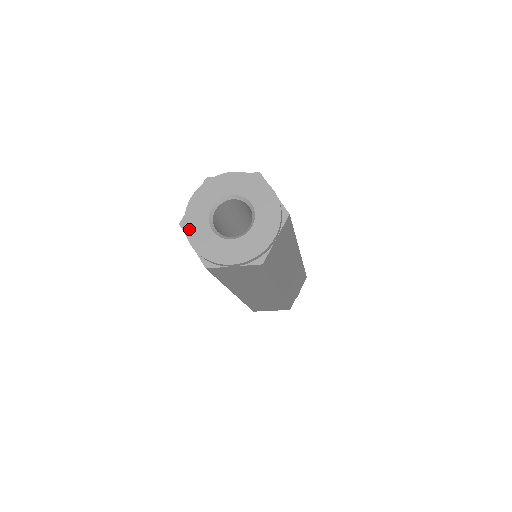
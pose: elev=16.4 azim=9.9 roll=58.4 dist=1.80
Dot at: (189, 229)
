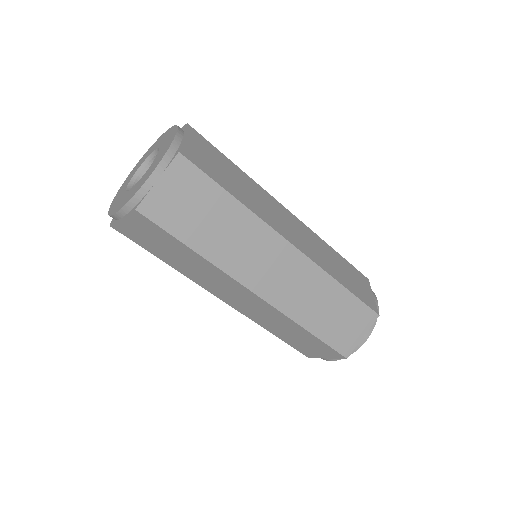
Dot at: (112, 211)
